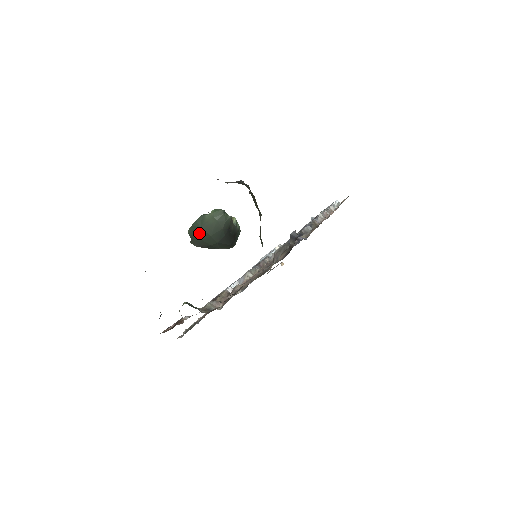
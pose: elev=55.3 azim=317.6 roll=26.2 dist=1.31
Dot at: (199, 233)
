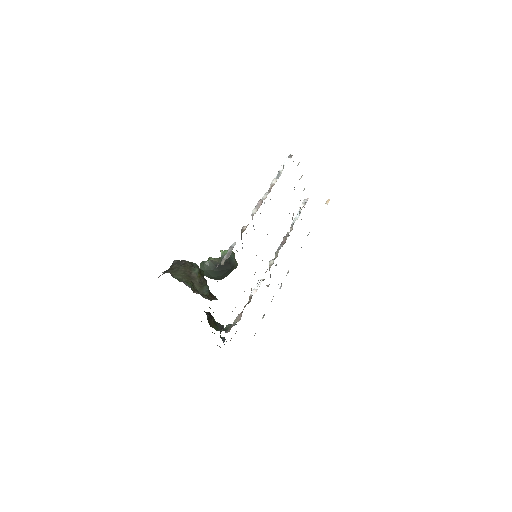
Dot at: (210, 278)
